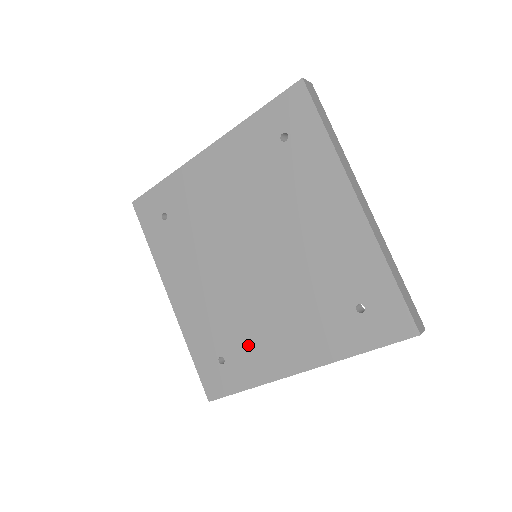
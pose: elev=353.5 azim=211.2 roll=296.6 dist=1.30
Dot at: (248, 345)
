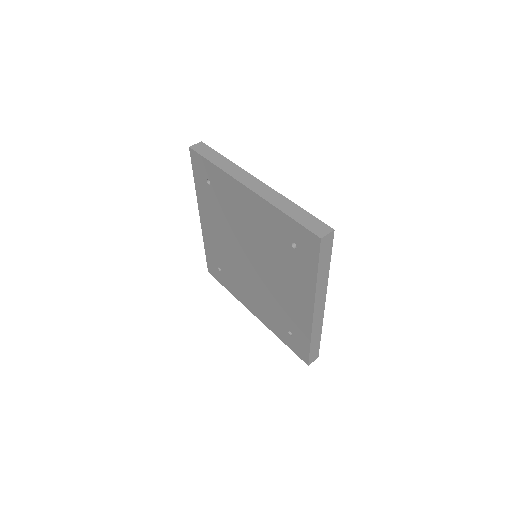
Dot at: (234, 281)
